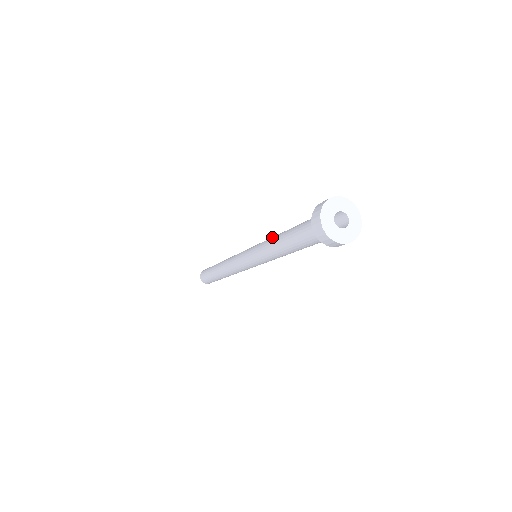
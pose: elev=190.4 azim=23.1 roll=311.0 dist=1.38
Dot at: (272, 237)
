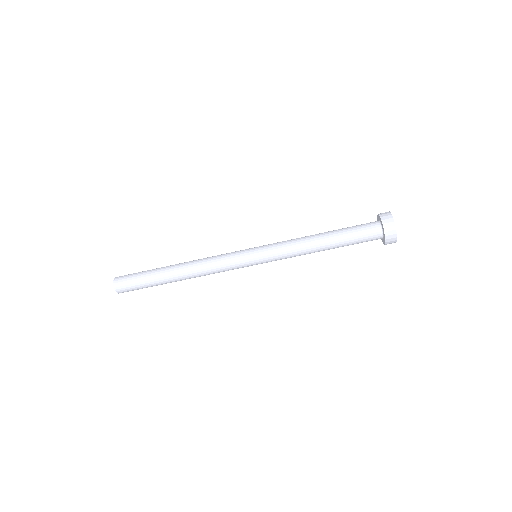
Dot at: (300, 239)
